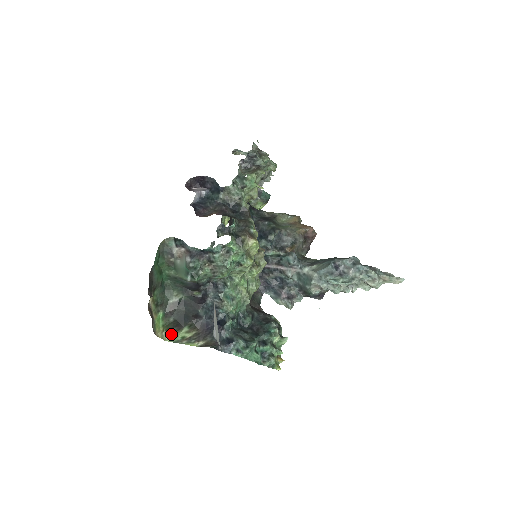
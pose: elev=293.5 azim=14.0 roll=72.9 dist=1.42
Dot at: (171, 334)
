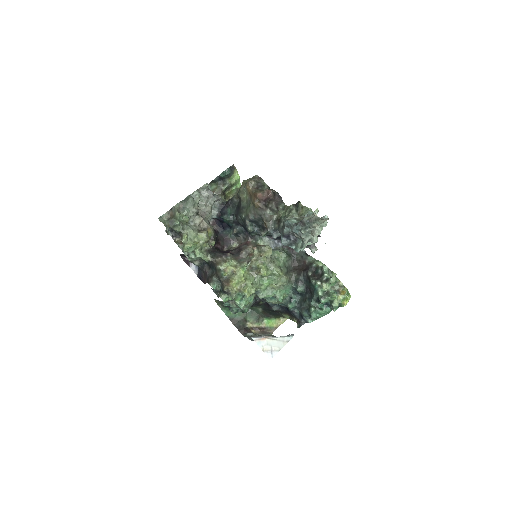
Dot at: (284, 317)
